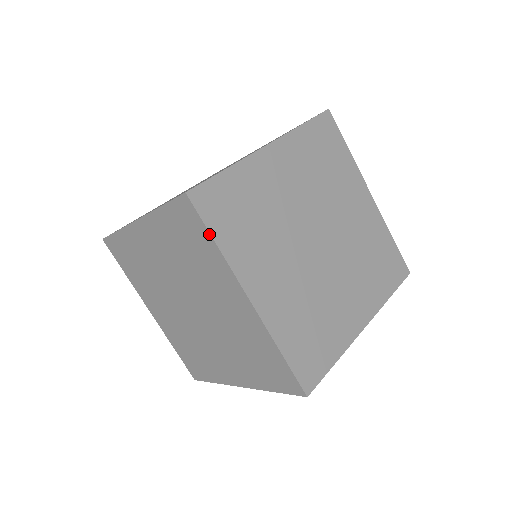
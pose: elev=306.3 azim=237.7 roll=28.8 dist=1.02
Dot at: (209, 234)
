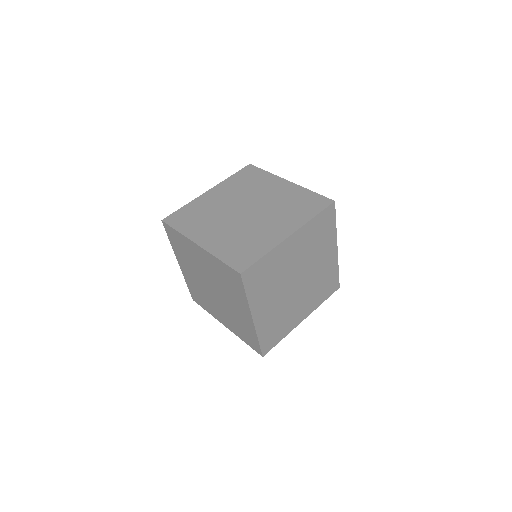
Dot at: (245, 291)
